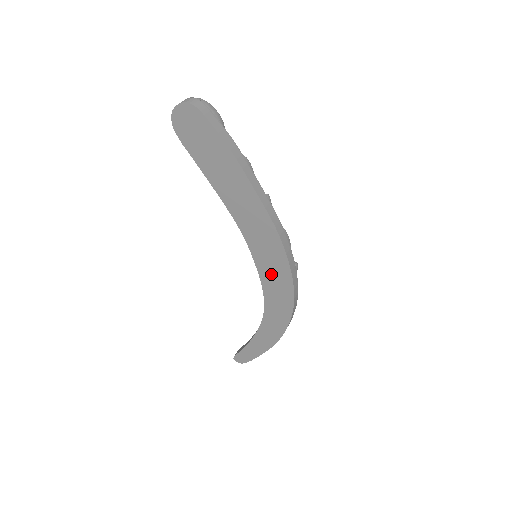
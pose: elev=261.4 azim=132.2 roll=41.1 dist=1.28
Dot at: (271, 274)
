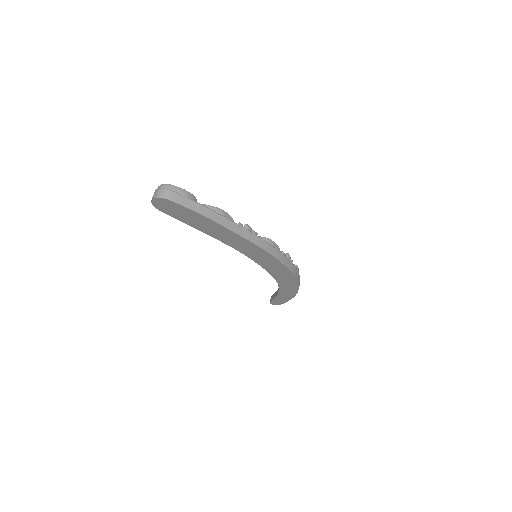
Dot at: (271, 267)
